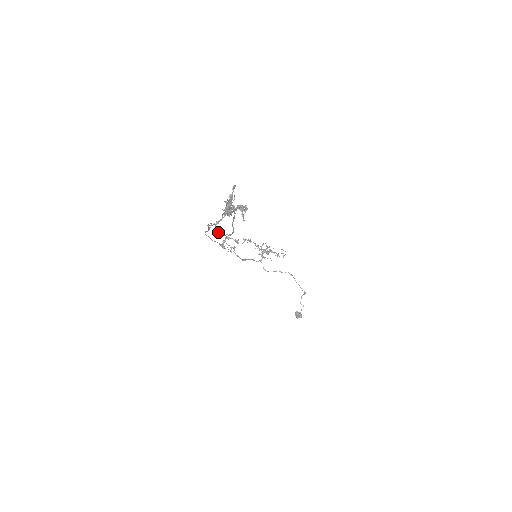
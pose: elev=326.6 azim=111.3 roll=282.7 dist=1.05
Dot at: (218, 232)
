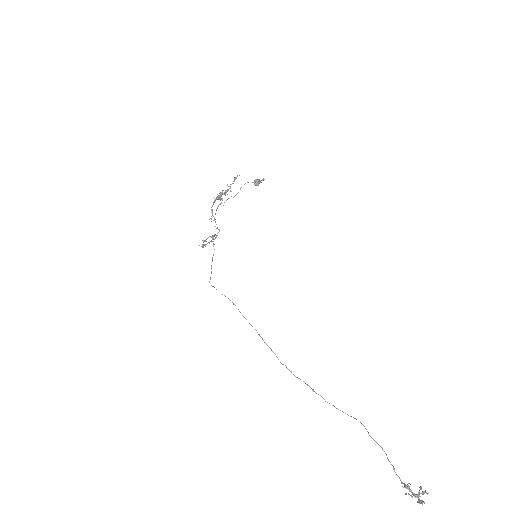
Dot at: occluded
